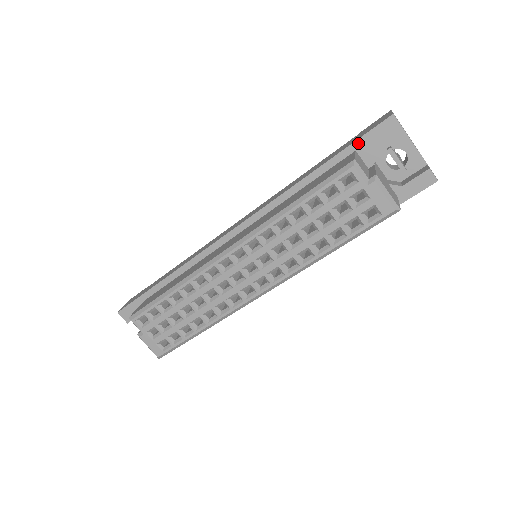
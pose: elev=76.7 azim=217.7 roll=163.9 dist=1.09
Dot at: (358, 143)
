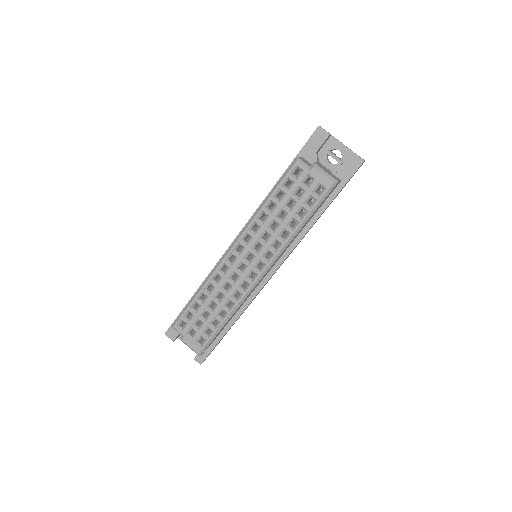
Dot at: (302, 151)
